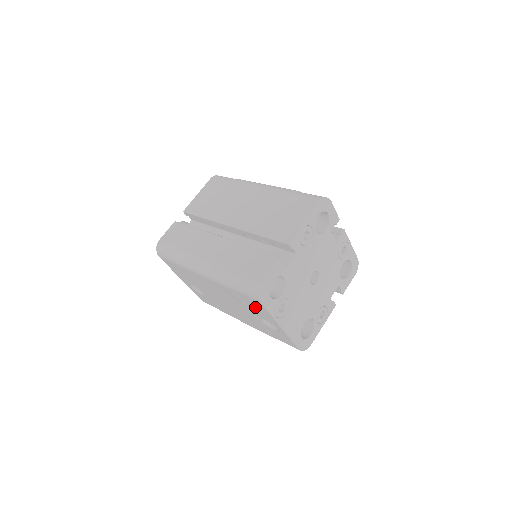
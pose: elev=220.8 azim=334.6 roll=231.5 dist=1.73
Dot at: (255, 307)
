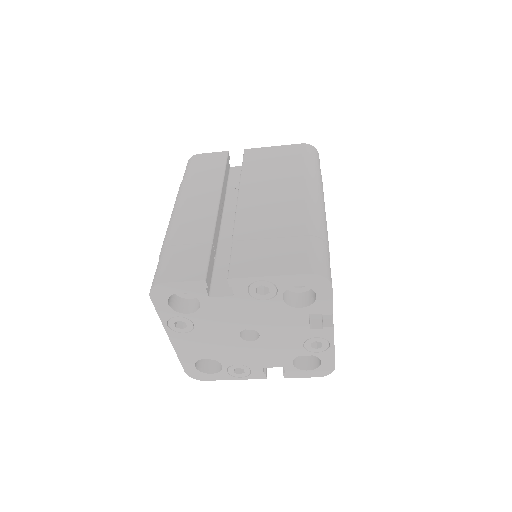
Dot at: occluded
